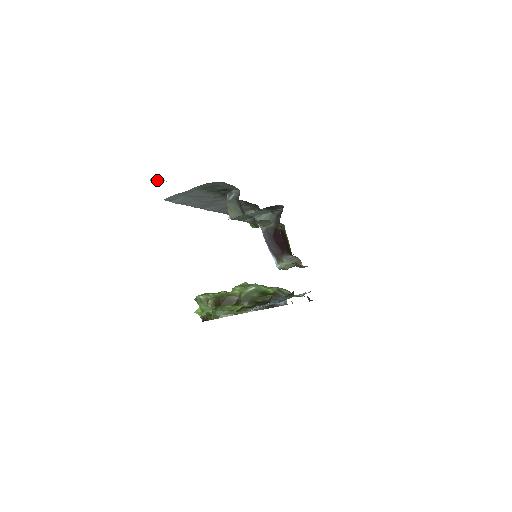
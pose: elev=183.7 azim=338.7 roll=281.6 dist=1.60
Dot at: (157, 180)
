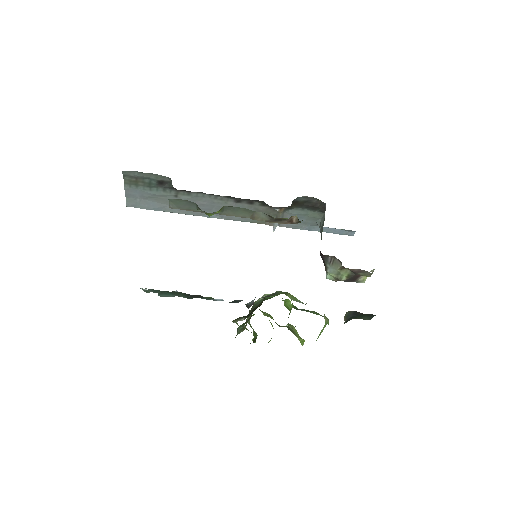
Dot at: occluded
